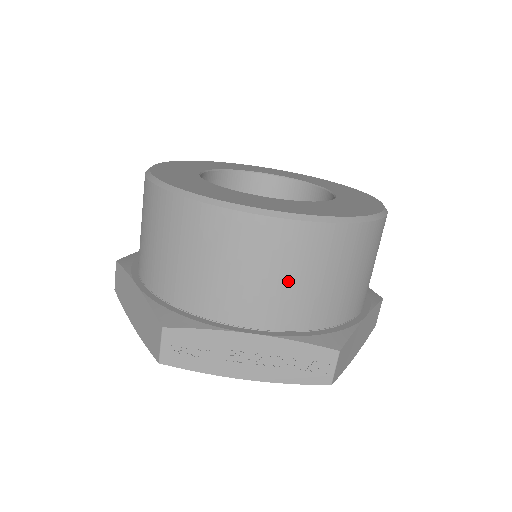
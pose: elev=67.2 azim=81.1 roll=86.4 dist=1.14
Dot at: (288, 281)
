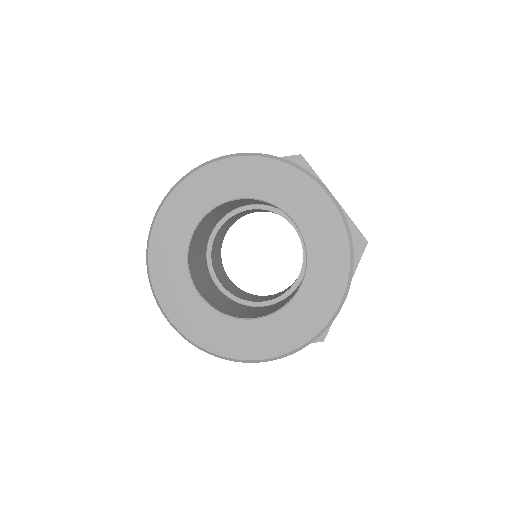
Dot at: occluded
